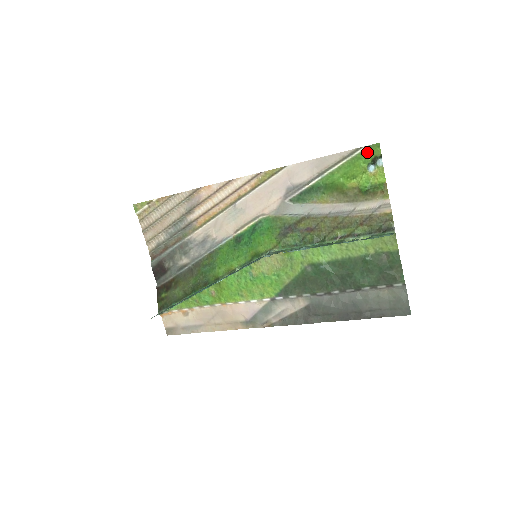
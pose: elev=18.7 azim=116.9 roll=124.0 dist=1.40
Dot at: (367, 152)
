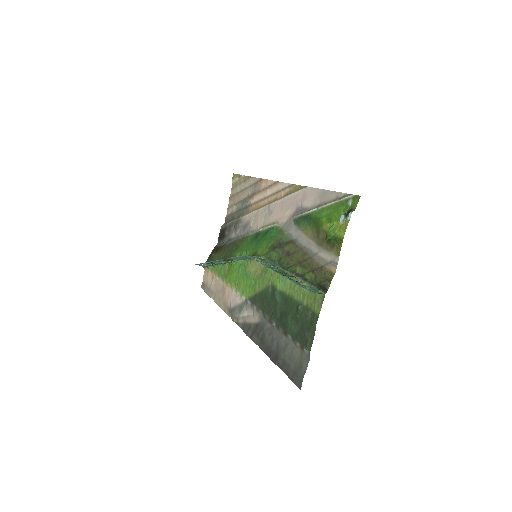
Dot at: (350, 201)
